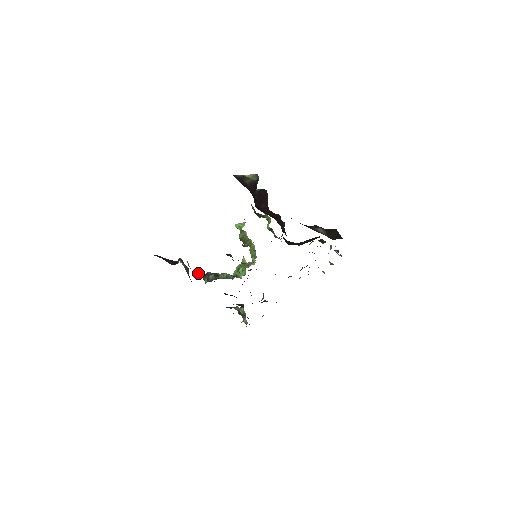
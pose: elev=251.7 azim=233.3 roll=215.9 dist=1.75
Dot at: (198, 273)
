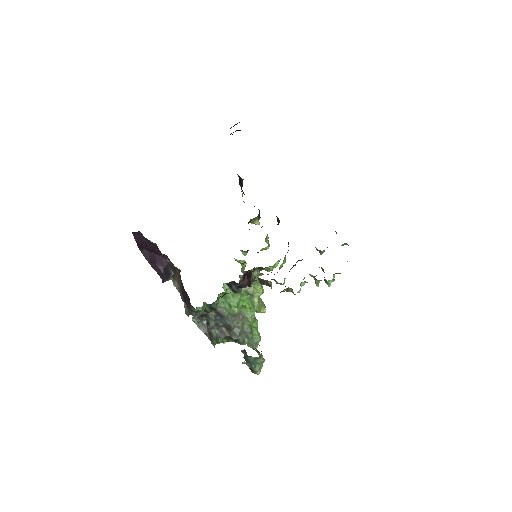
Dot at: (198, 323)
